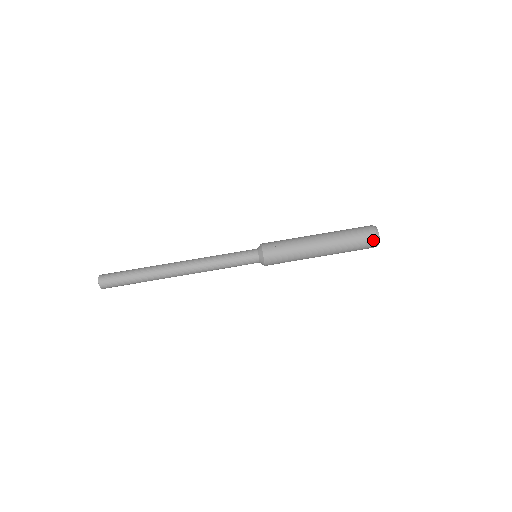
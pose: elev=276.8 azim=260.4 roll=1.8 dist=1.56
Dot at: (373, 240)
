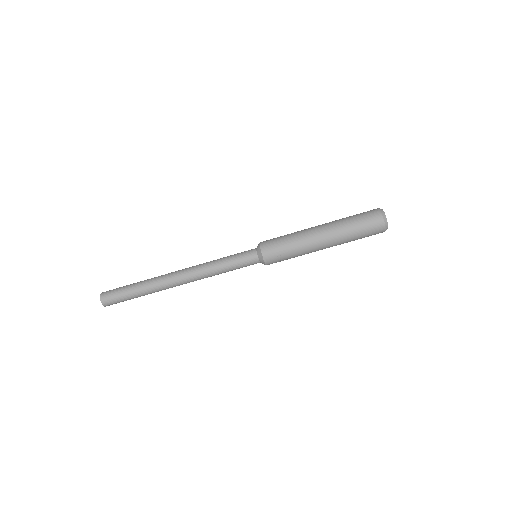
Dot at: occluded
